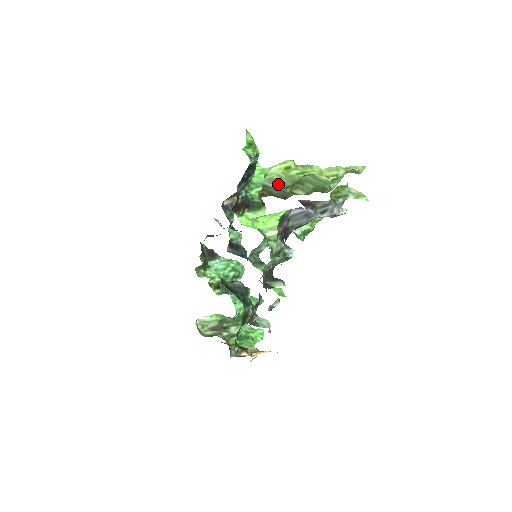
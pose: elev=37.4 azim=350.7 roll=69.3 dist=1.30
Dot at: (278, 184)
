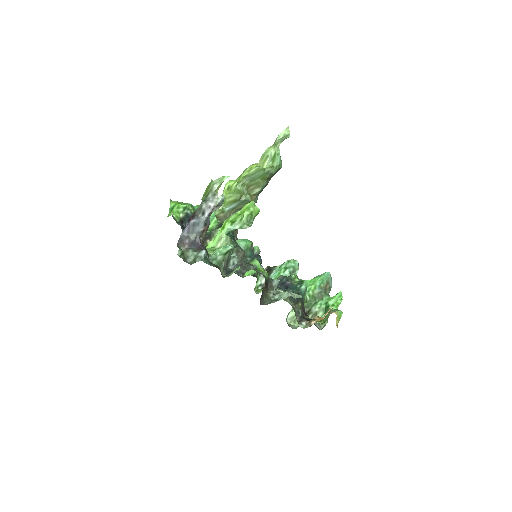
Dot at: (234, 202)
